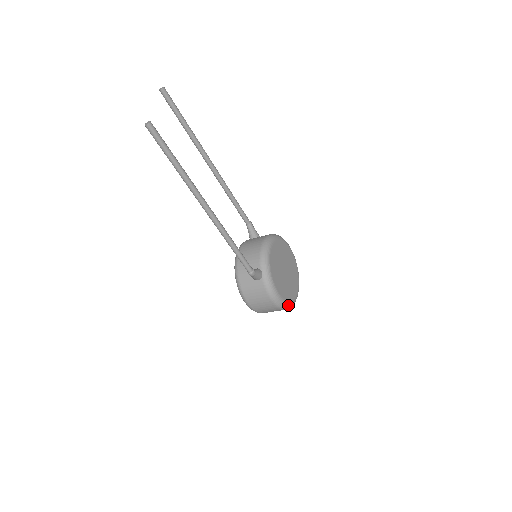
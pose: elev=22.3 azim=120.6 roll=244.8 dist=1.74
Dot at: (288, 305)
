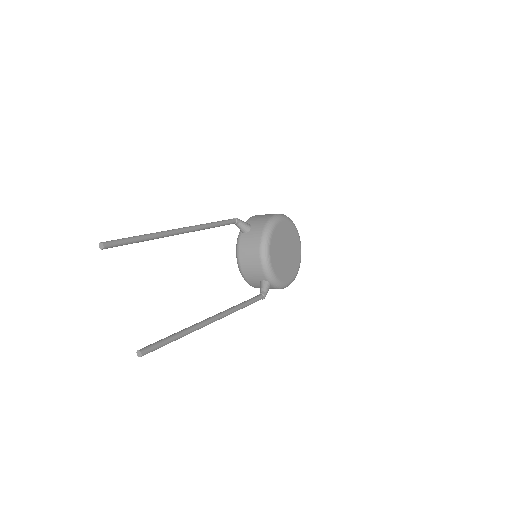
Dot at: (297, 273)
